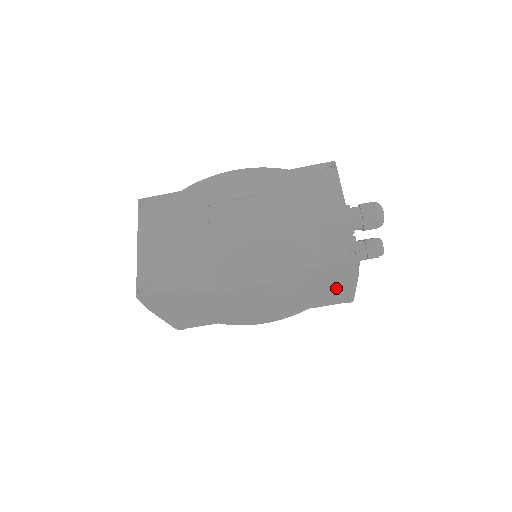
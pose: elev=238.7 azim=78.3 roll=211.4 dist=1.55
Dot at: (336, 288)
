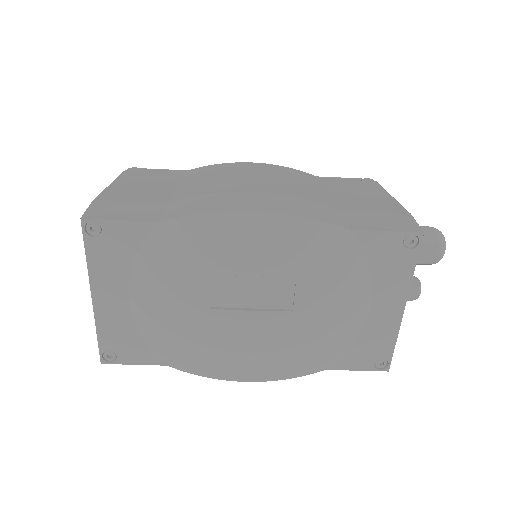
Dot at: occluded
